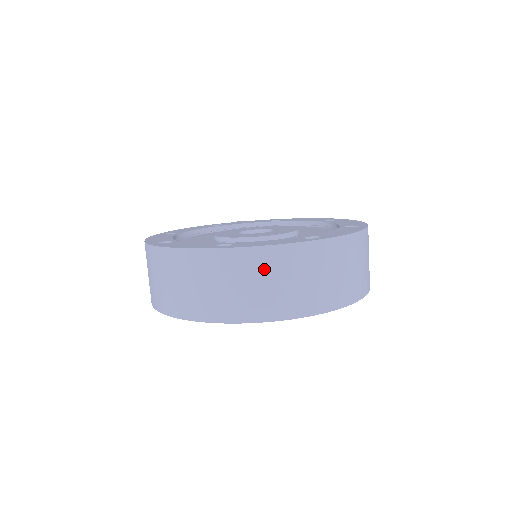
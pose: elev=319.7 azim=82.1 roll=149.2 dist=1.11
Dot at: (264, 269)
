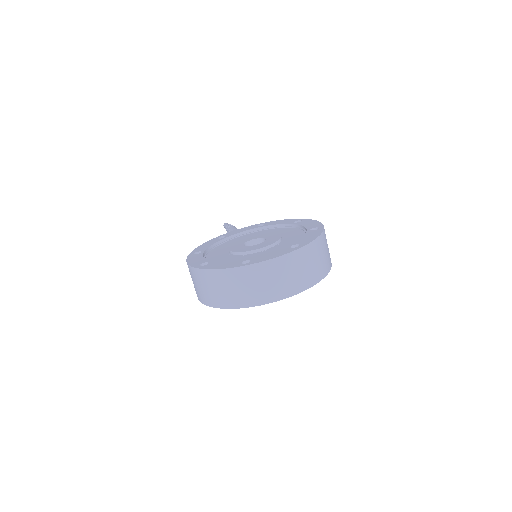
Dot at: (273, 272)
